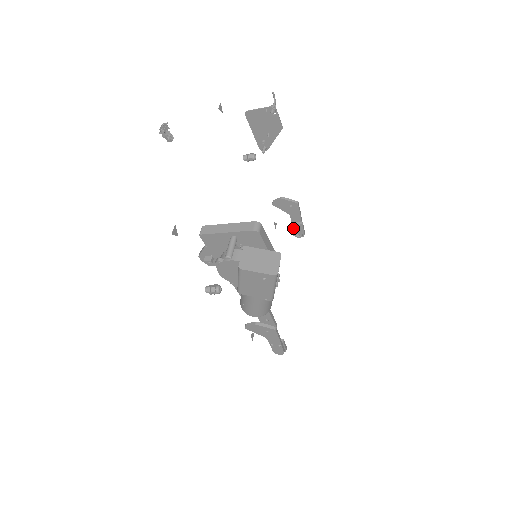
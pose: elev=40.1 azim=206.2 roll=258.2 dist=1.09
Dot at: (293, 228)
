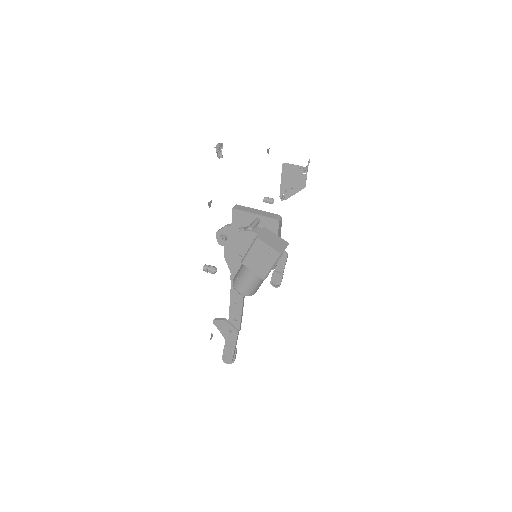
Dot at: (273, 276)
